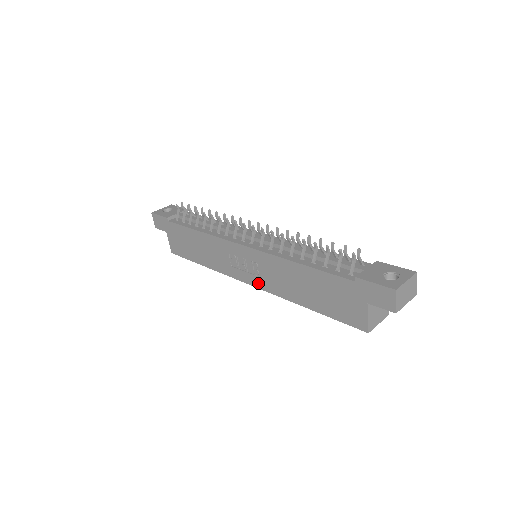
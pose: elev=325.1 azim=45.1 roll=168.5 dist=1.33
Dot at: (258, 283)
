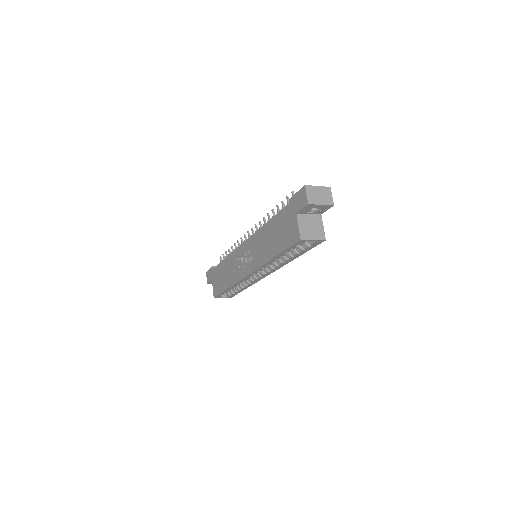
Dot at: (251, 267)
